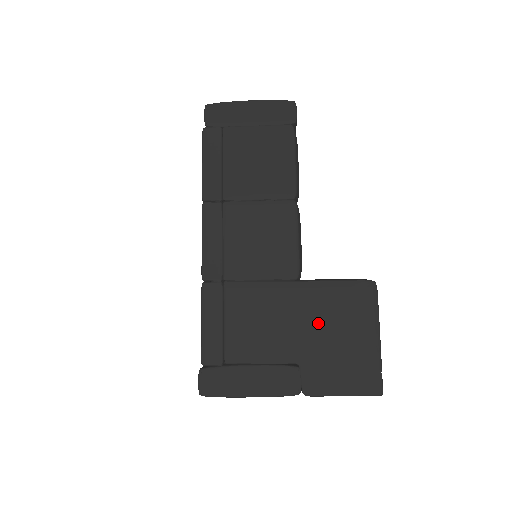
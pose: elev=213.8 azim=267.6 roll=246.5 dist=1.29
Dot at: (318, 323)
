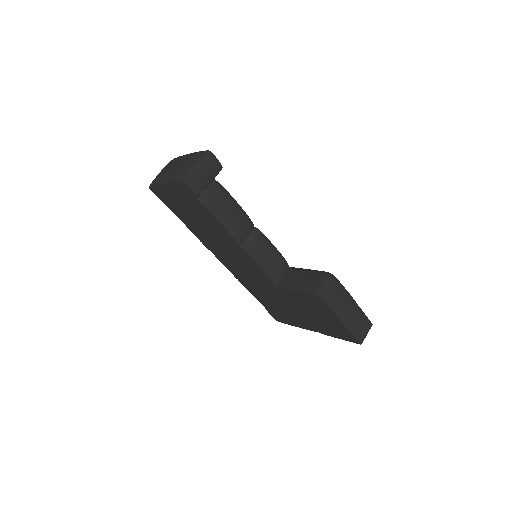
Dot at: (303, 308)
